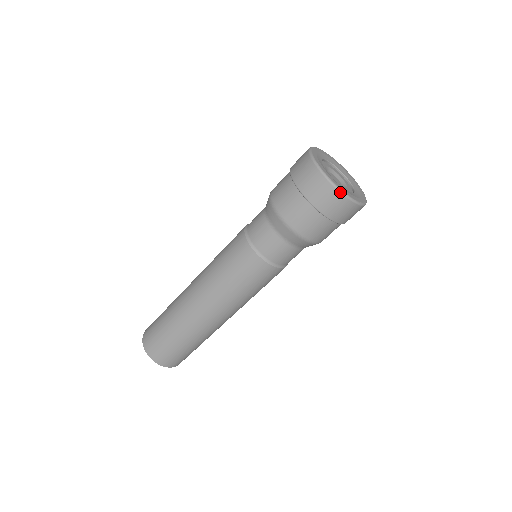
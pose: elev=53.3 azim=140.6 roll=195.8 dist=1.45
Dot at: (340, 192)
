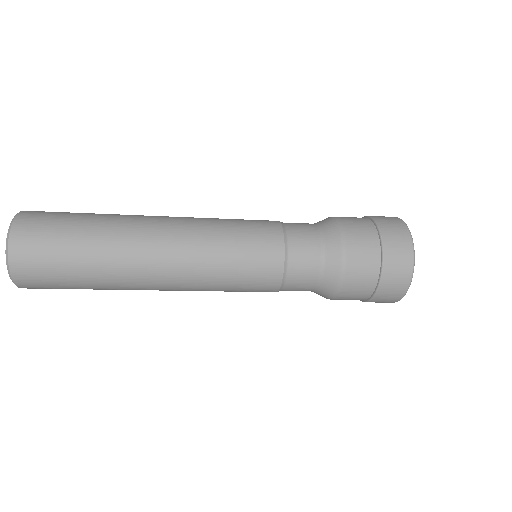
Dot at: occluded
